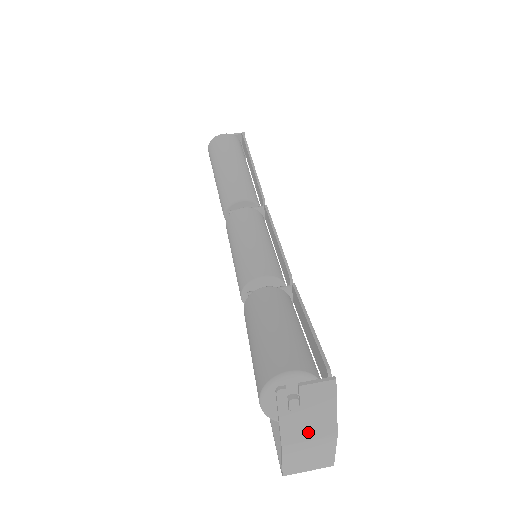
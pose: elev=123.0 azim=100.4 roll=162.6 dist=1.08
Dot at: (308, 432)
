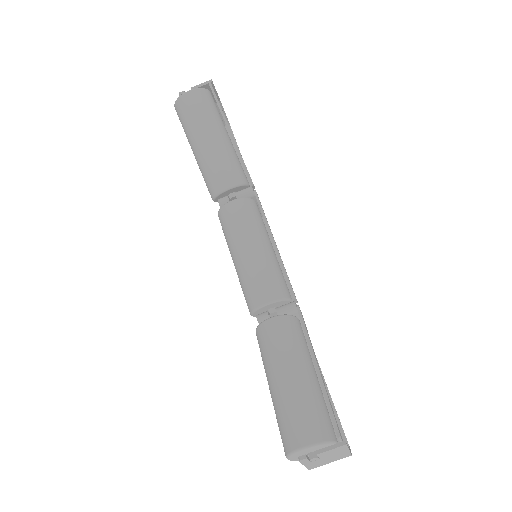
Dot at: (328, 461)
